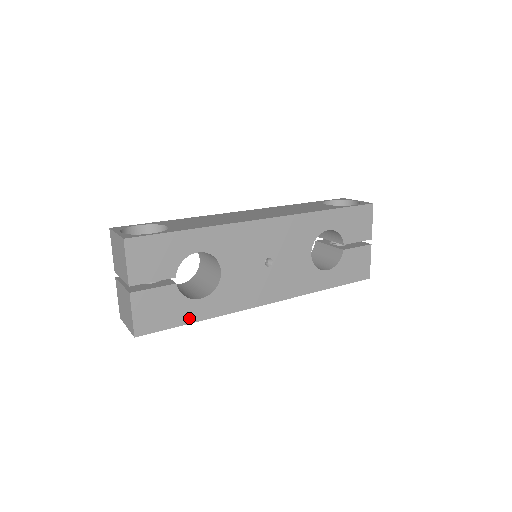
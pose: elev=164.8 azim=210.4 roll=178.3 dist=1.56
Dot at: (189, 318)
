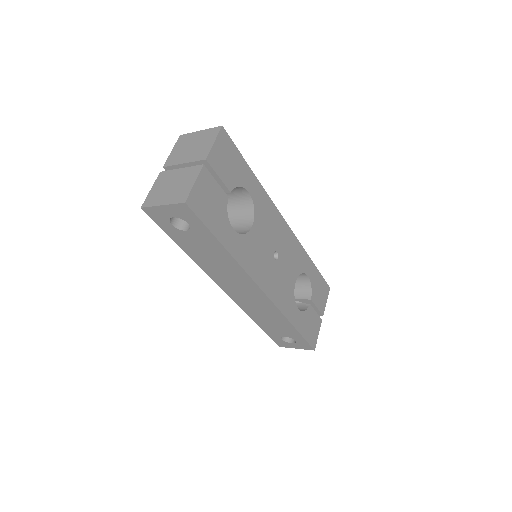
Dot at: (221, 236)
